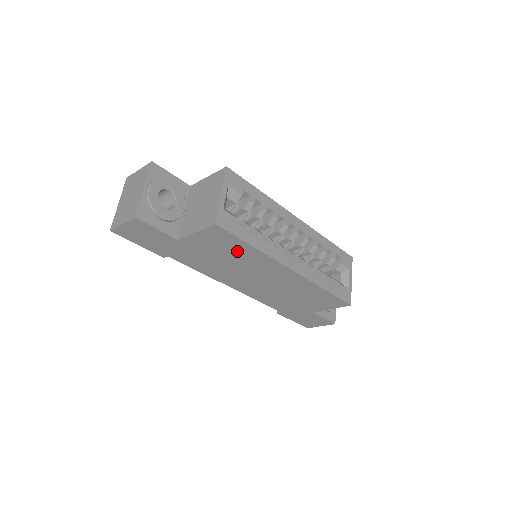
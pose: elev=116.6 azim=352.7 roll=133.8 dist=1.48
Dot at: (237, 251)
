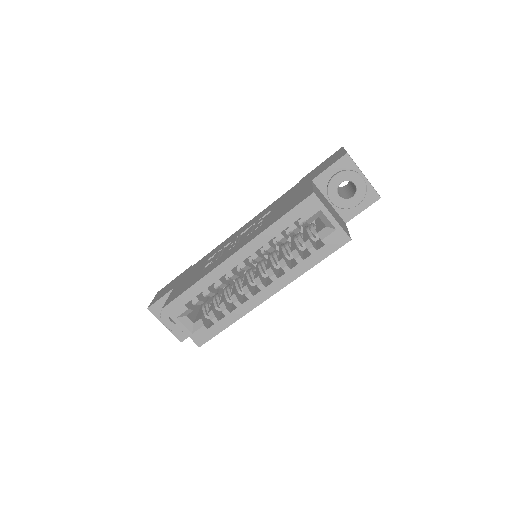
Dot at: occluded
